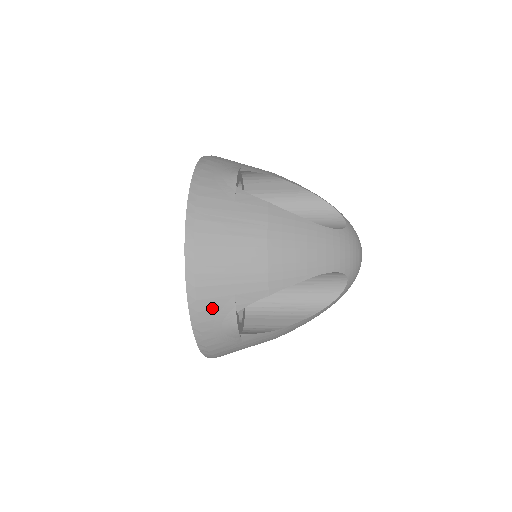
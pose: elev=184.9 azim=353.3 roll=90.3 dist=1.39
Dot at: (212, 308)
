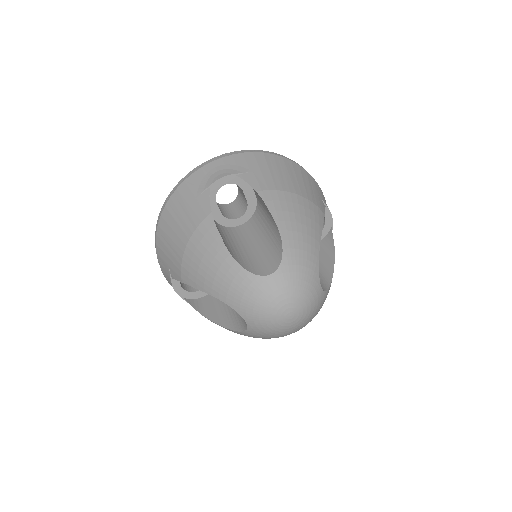
Dot at: (162, 265)
